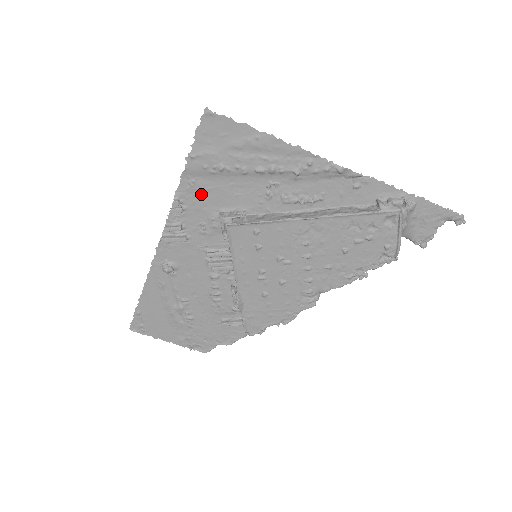
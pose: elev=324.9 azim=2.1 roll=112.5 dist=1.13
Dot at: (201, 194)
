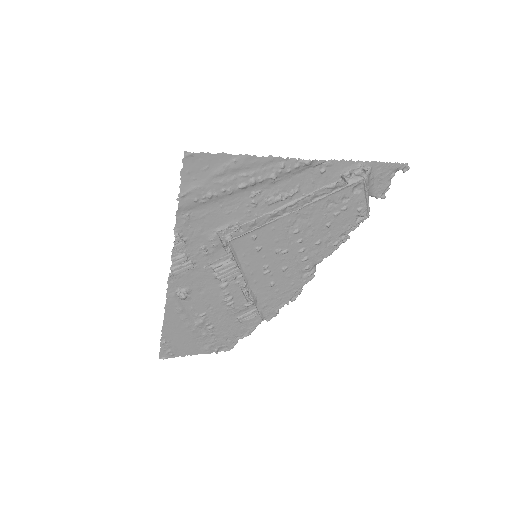
Dot at: (197, 223)
